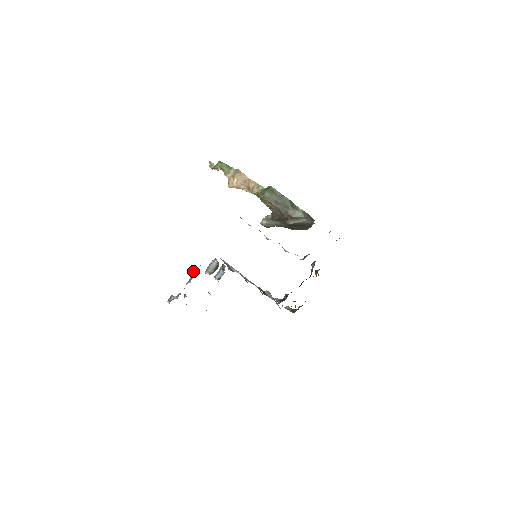
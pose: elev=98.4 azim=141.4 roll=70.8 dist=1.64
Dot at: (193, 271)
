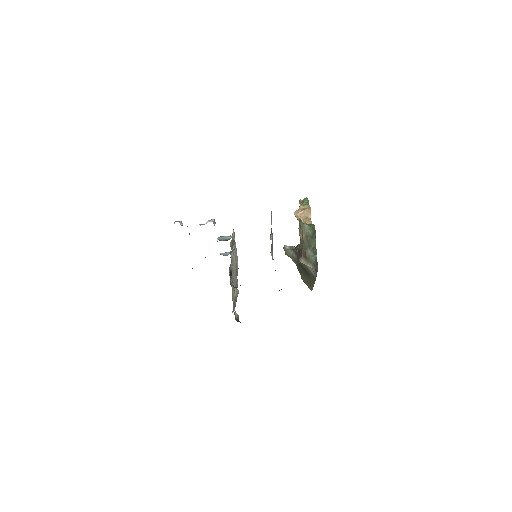
Dot at: (210, 221)
